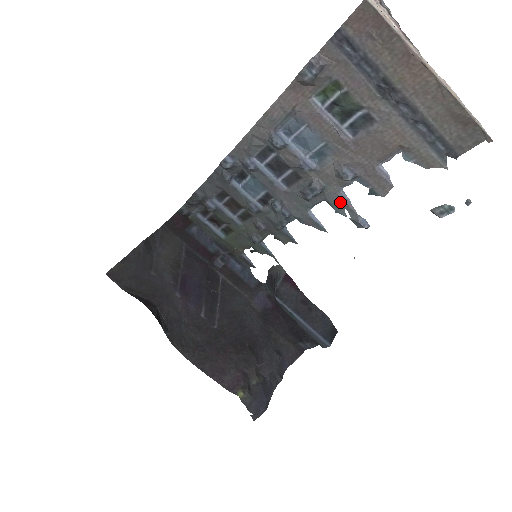
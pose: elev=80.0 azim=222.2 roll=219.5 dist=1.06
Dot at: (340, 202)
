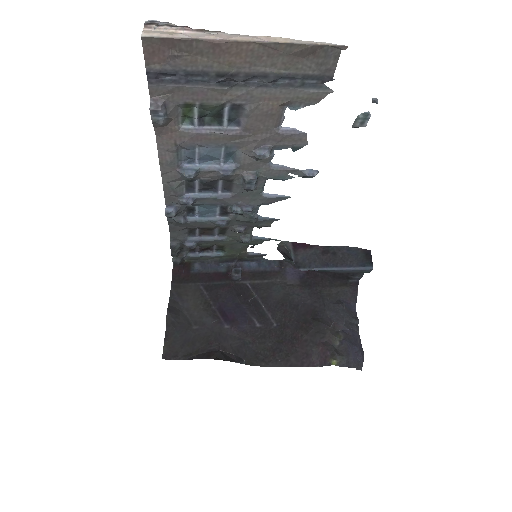
Dot at: (279, 173)
